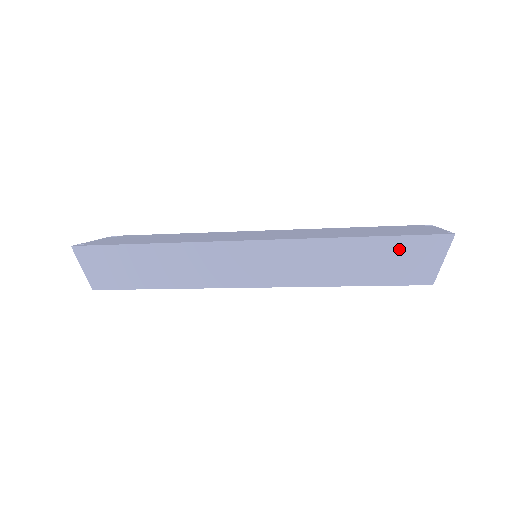
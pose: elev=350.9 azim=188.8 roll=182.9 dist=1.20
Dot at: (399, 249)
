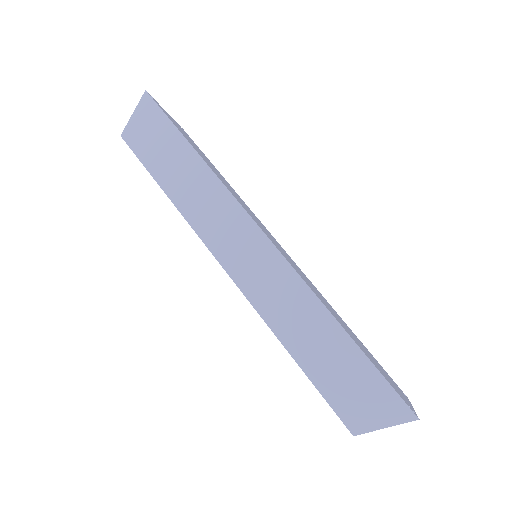
Dot at: (362, 376)
